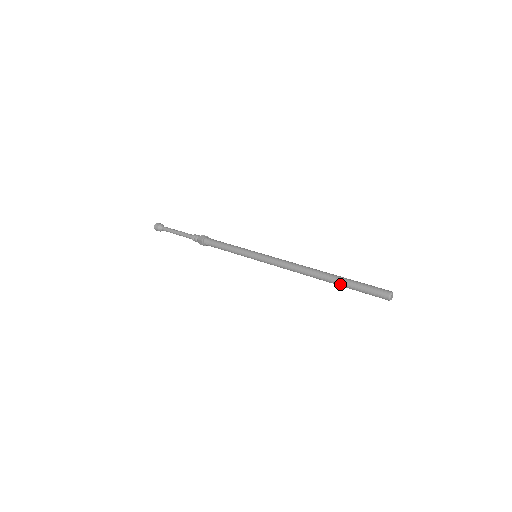
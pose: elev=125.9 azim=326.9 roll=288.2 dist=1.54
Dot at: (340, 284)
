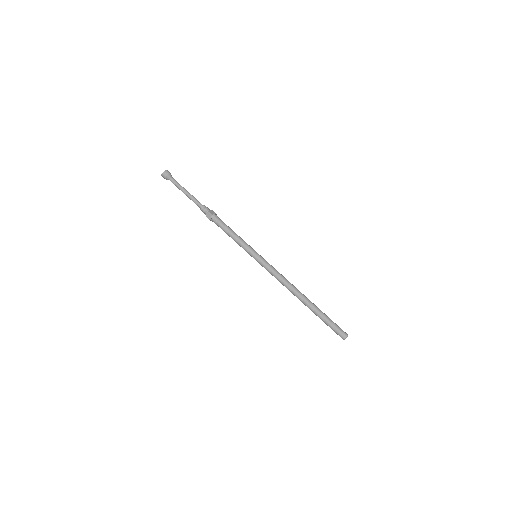
Dot at: (317, 312)
